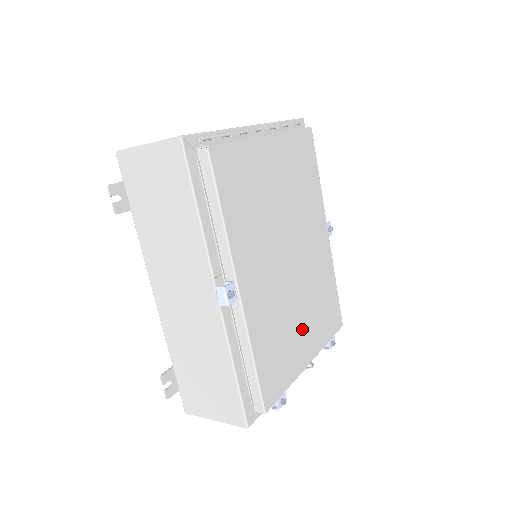
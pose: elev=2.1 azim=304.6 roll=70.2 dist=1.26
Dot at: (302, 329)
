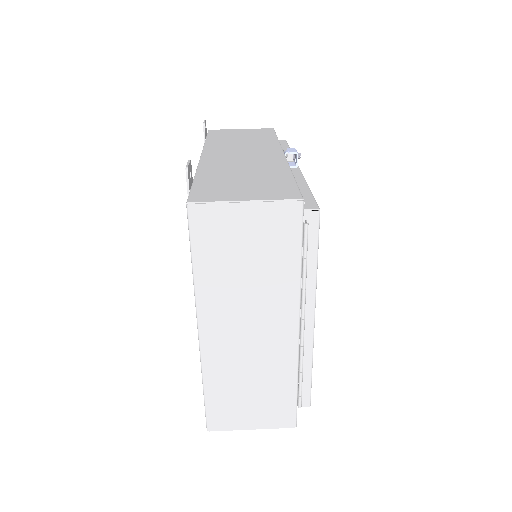
Dot at: occluded
